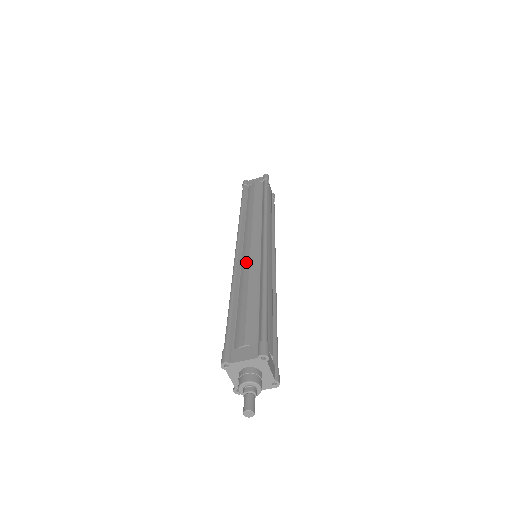
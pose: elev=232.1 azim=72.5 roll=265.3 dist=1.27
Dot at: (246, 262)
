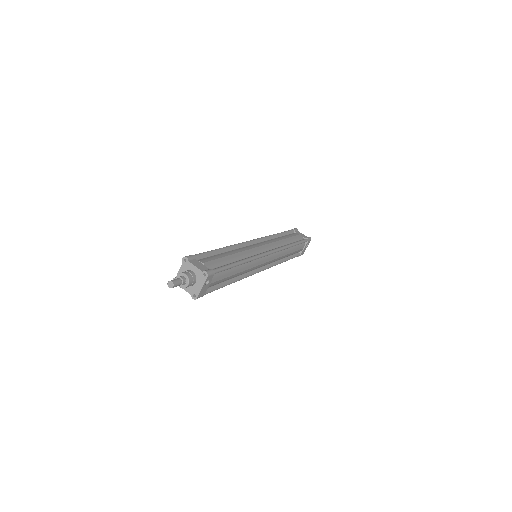
Dot at: occluded
